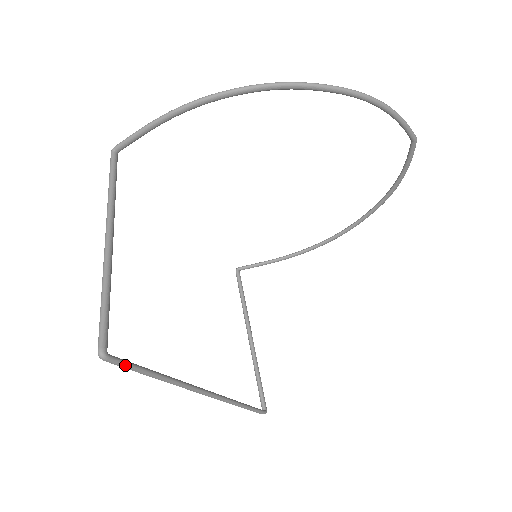
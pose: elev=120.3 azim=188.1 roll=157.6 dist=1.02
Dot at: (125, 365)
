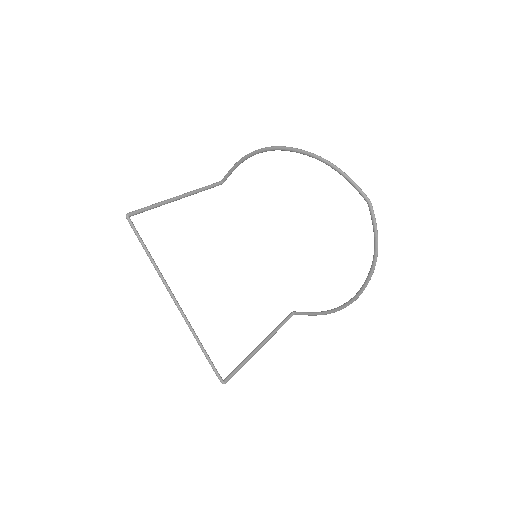
Dot at: (134, 229)
